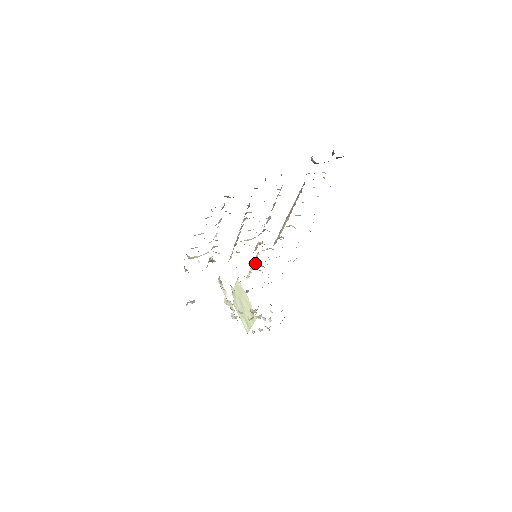
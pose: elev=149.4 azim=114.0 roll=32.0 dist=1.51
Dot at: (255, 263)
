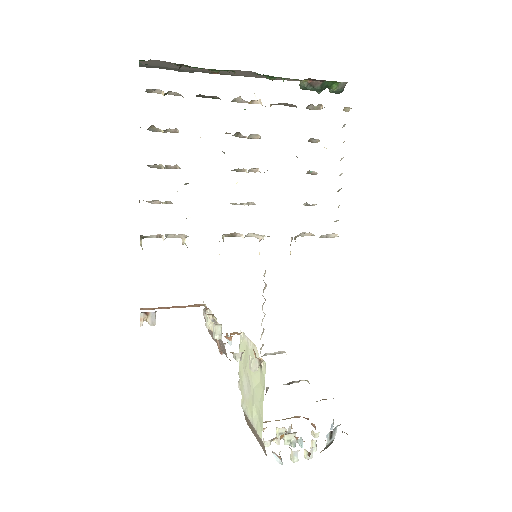
Dot at: occluded
